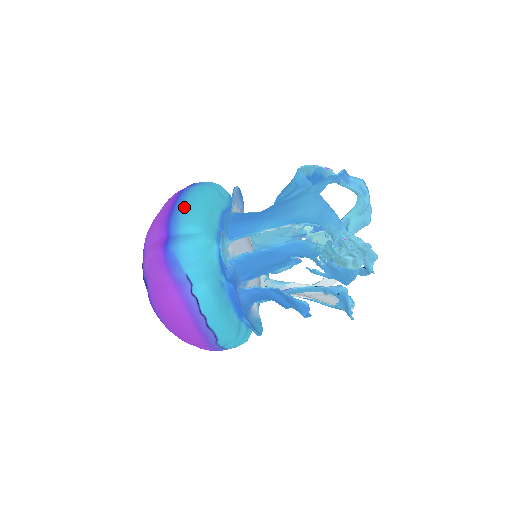
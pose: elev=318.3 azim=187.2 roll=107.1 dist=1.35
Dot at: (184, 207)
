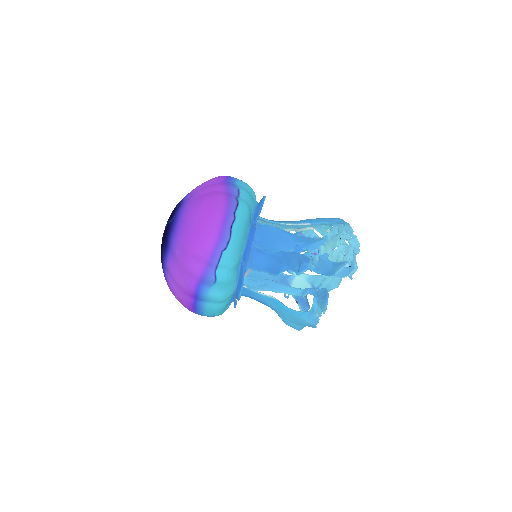
Dot at: occluded
